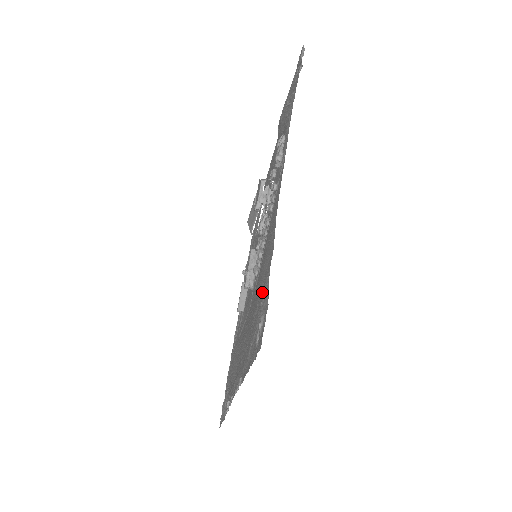
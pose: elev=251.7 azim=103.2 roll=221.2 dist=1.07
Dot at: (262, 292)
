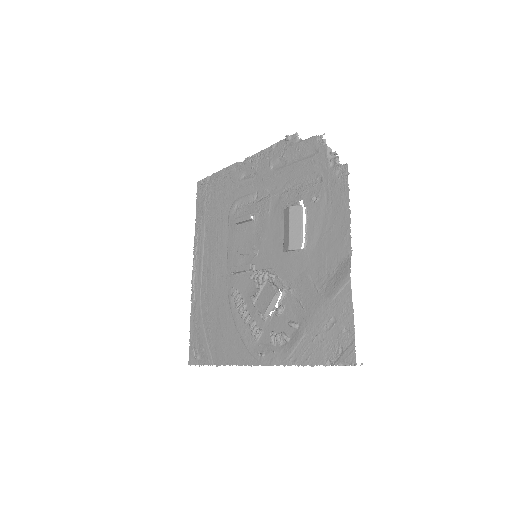
Dot at: (207, 349)
